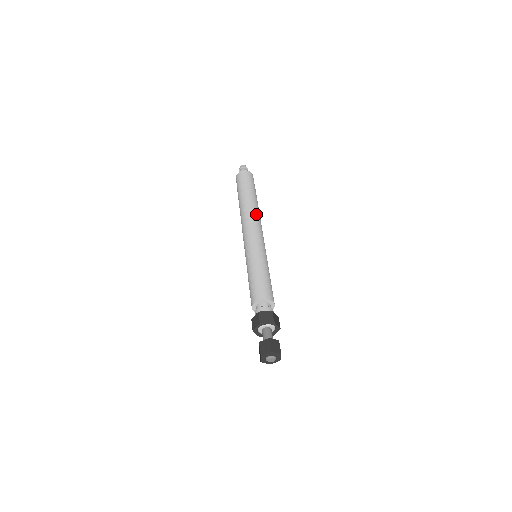
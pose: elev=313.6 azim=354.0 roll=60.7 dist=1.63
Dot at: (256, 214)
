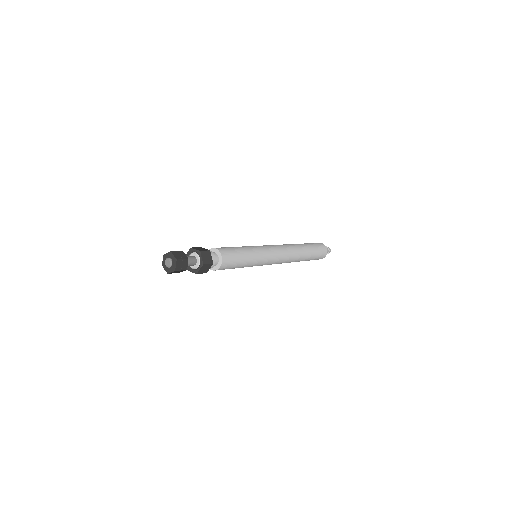
Dot at: occluded
